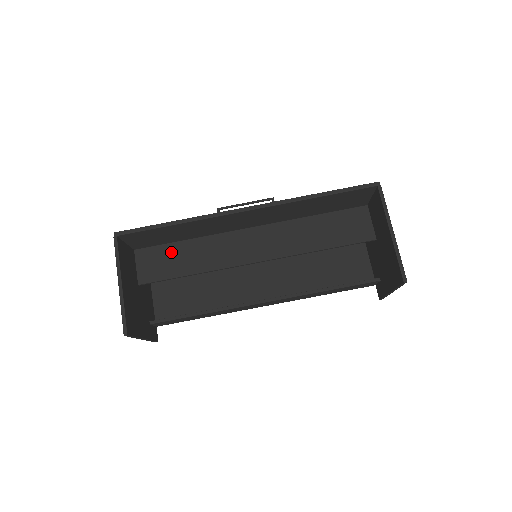
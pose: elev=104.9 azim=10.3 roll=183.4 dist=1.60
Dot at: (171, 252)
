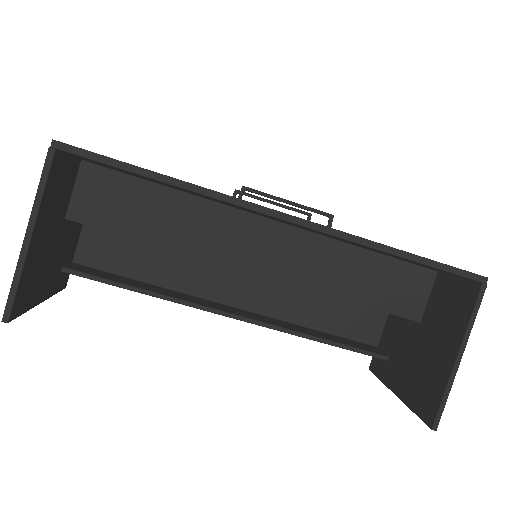
Dot at: (138, 194)
